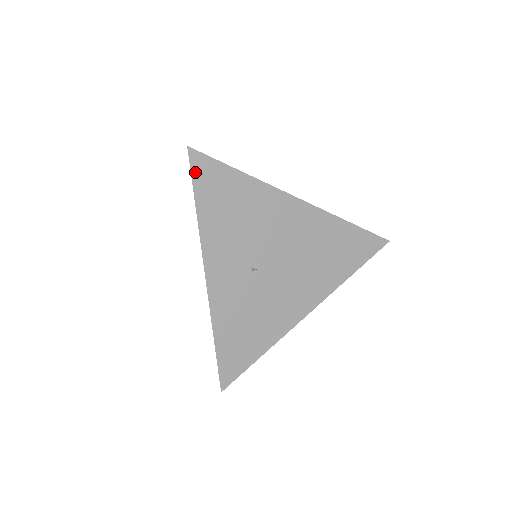
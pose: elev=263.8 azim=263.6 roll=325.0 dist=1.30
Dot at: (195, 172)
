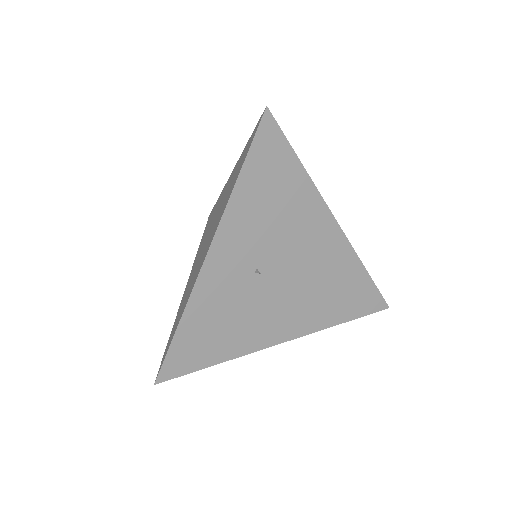
Dot at: (259, 138)
